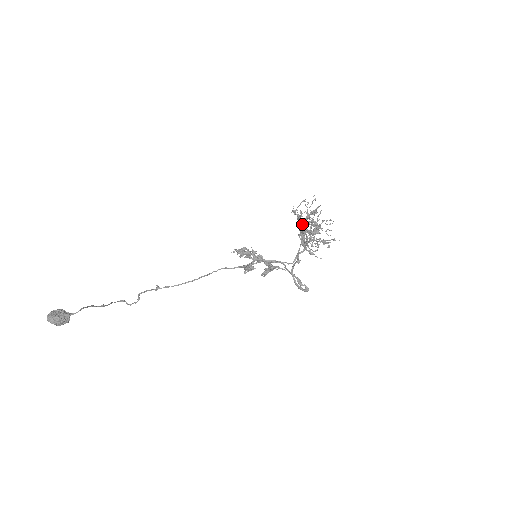
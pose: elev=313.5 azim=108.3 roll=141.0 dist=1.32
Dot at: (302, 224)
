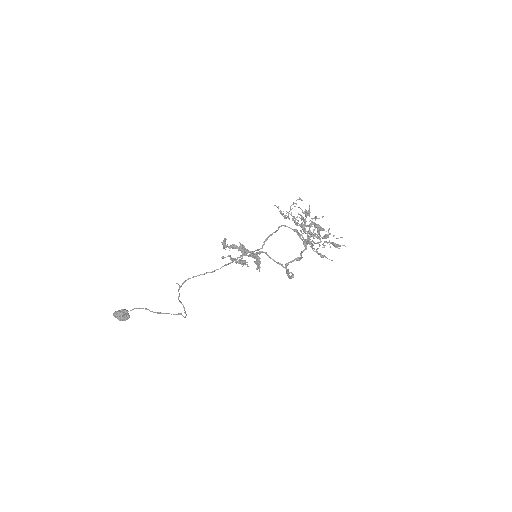
Dot at: (304, 228)
